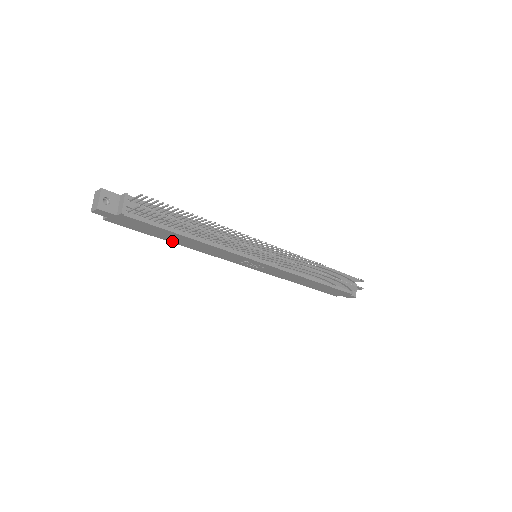
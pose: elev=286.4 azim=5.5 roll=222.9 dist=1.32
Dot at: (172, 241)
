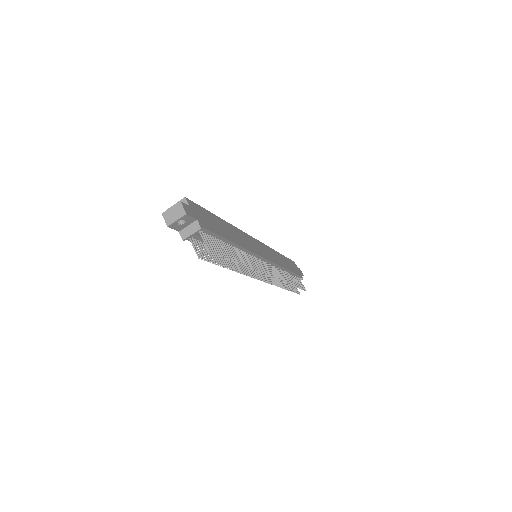
Dot at: occluded
